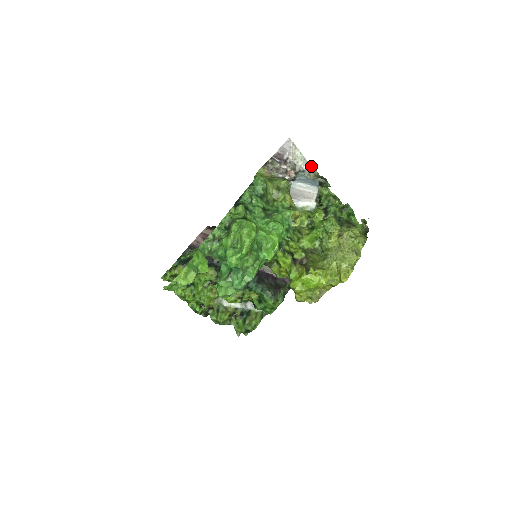
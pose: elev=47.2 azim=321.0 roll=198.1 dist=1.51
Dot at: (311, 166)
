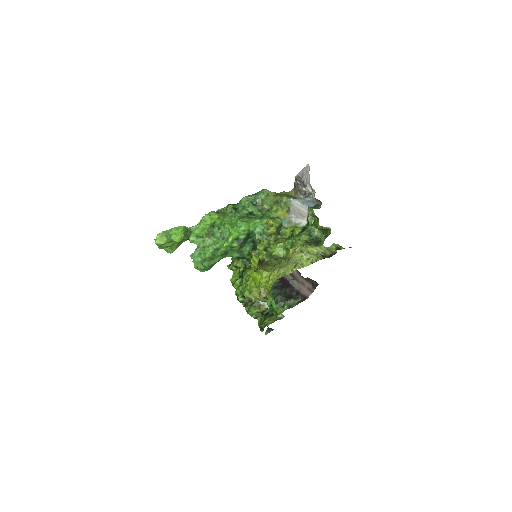
Dot at: (313, 189)
